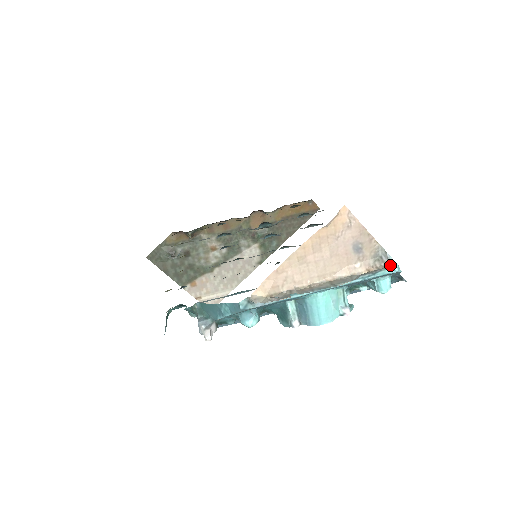
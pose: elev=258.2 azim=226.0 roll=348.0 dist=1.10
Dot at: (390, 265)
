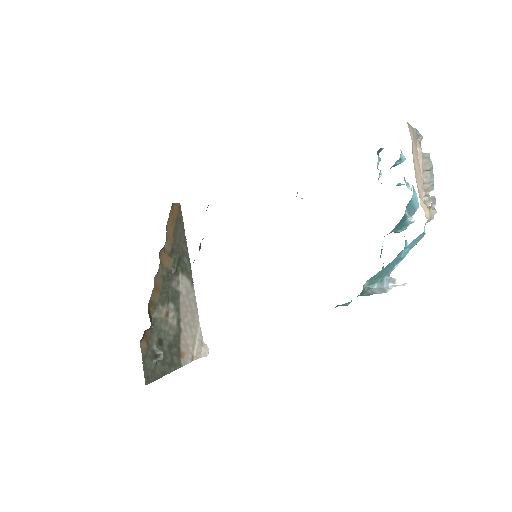
Dot at: (419, 135)
